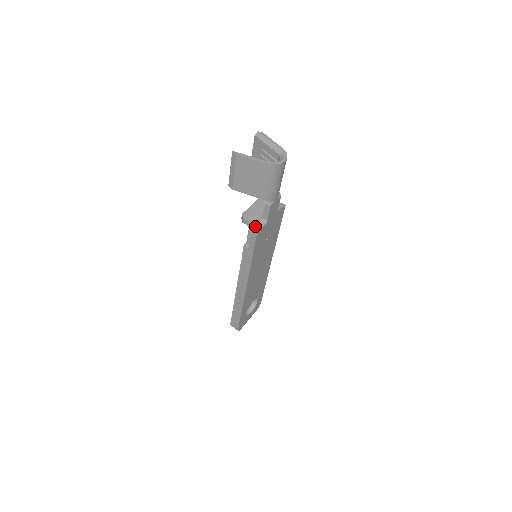
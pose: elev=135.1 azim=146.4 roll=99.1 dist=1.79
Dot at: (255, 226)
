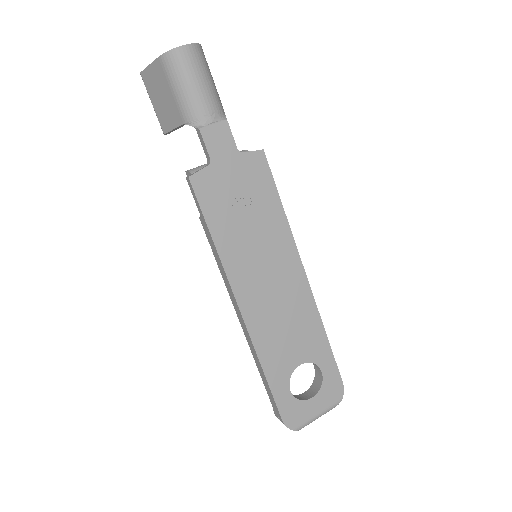
Dot at: occluded
